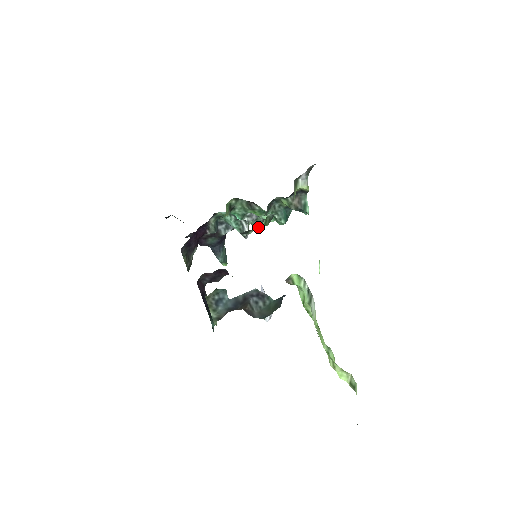
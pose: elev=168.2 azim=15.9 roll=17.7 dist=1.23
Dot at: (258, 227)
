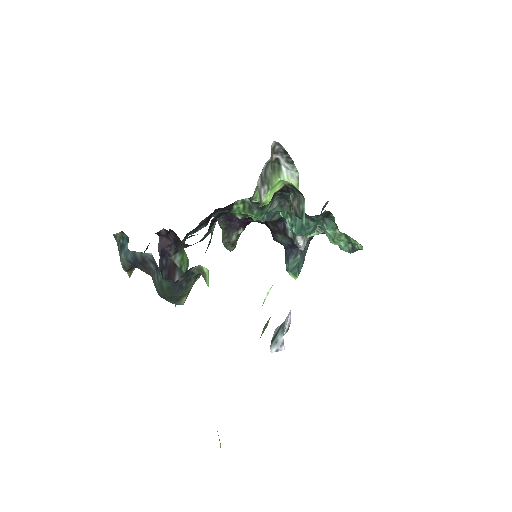
Dot at: (251, 216)
